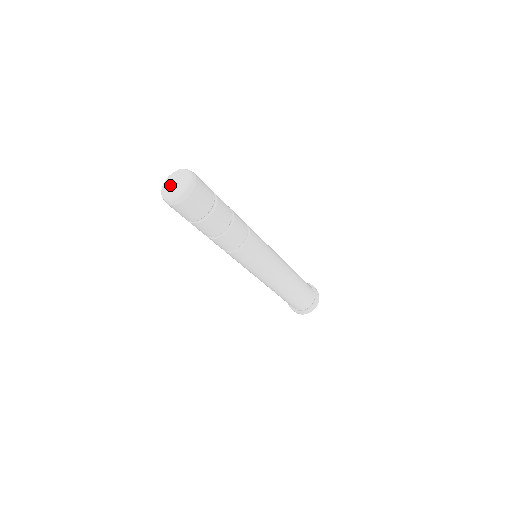
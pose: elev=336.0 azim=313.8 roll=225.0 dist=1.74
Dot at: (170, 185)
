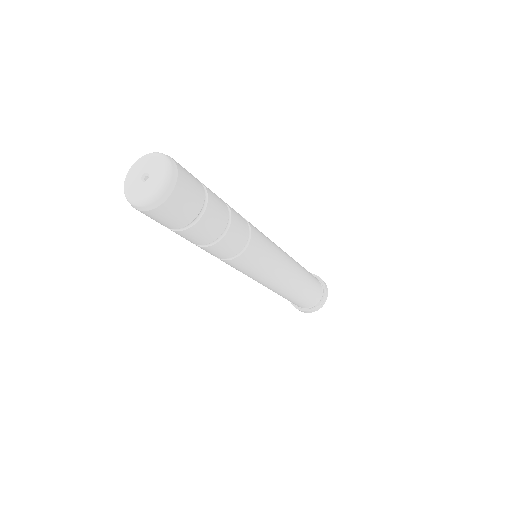
Dot at: (137, 178)
